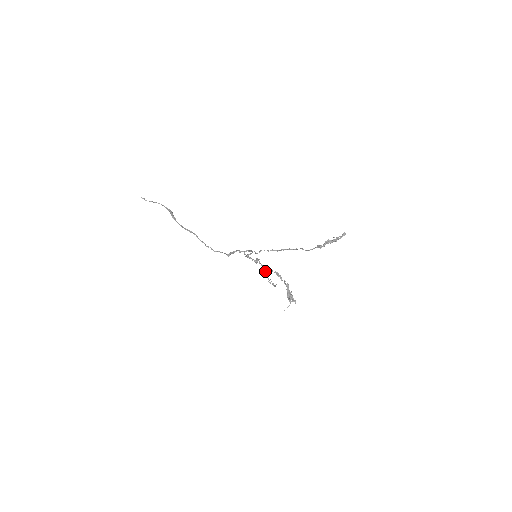
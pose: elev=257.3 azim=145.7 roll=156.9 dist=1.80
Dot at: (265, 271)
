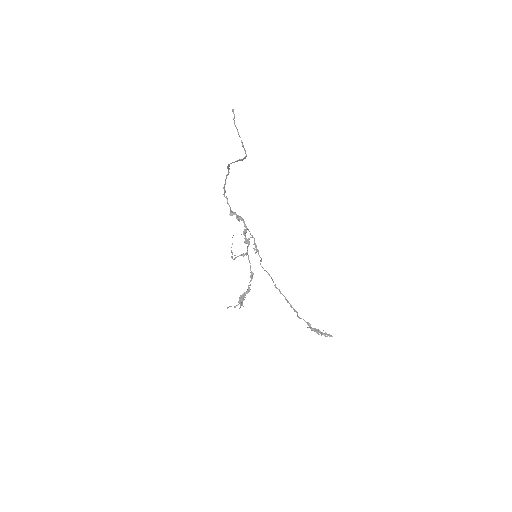
Dot at: occluded
